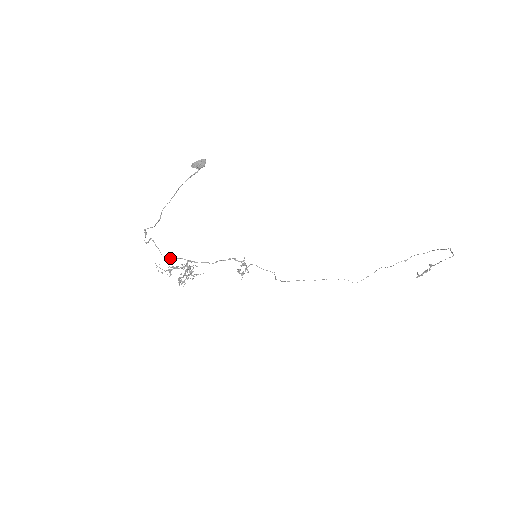
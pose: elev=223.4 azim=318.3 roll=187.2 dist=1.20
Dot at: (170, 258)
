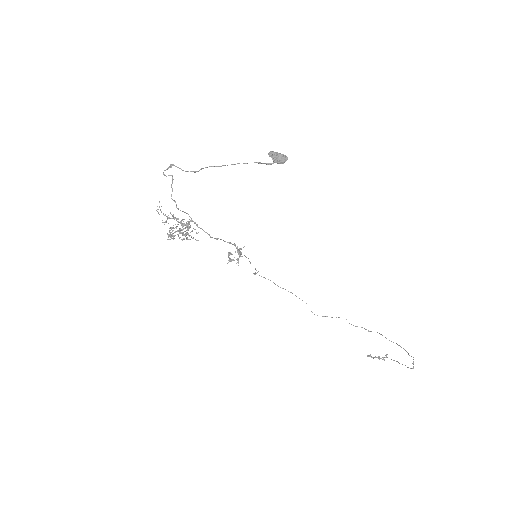
Dot at: occluded
